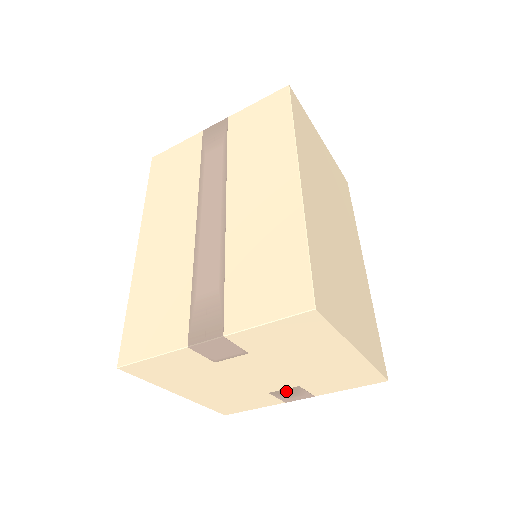
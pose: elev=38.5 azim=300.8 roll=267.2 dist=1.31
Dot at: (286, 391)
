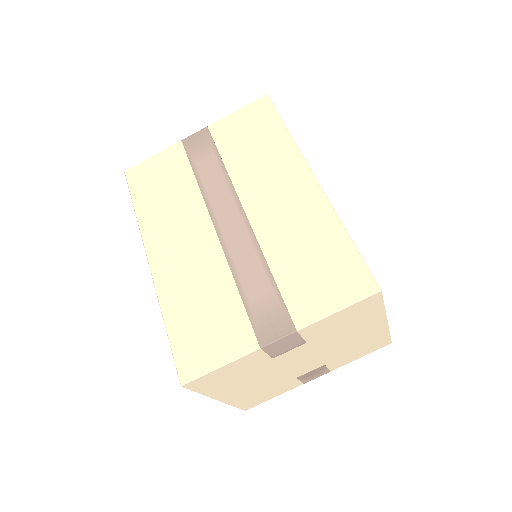
Dot at: (311, 372)
